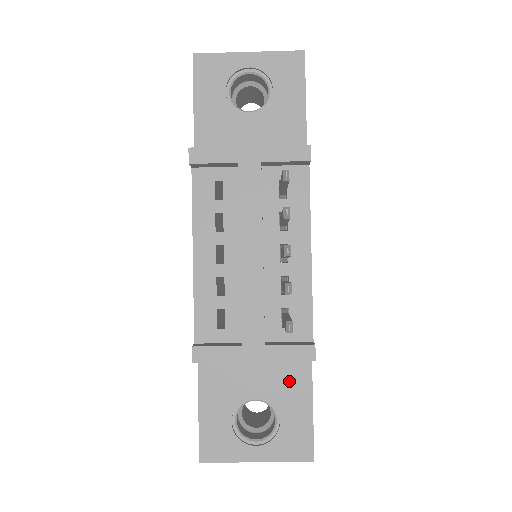
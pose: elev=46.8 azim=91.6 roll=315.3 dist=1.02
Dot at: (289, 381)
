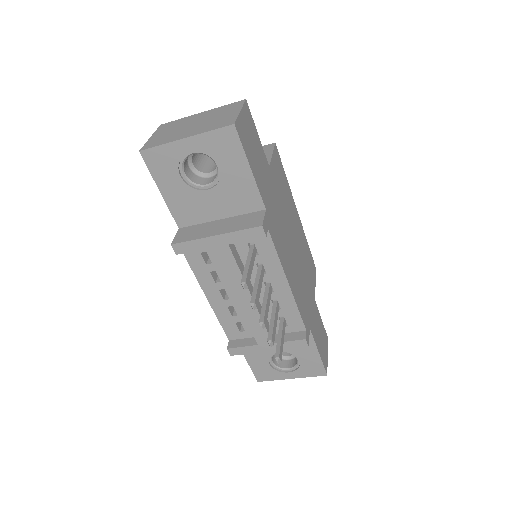
Dot at: occluded
